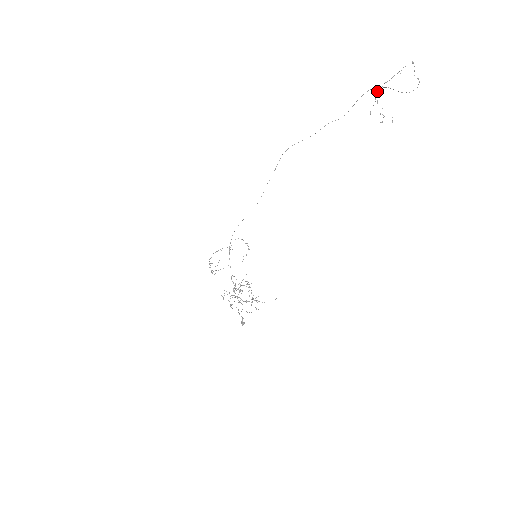
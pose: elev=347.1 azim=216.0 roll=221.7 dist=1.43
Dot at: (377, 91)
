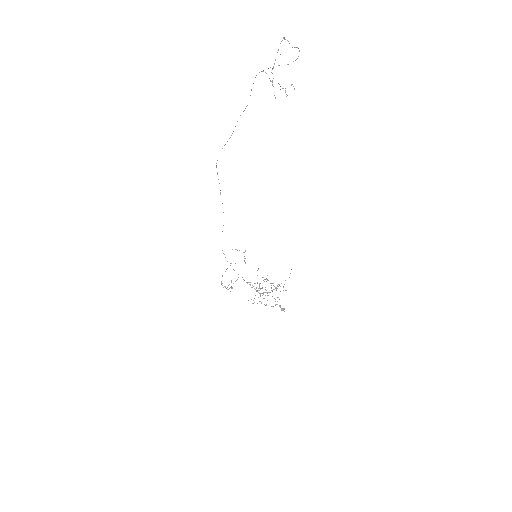
Dot at: occluded
